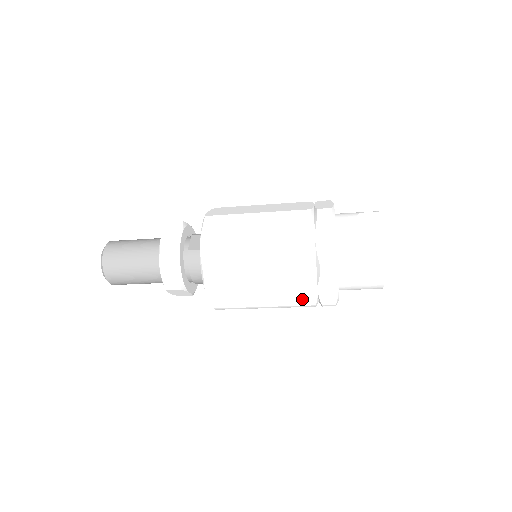
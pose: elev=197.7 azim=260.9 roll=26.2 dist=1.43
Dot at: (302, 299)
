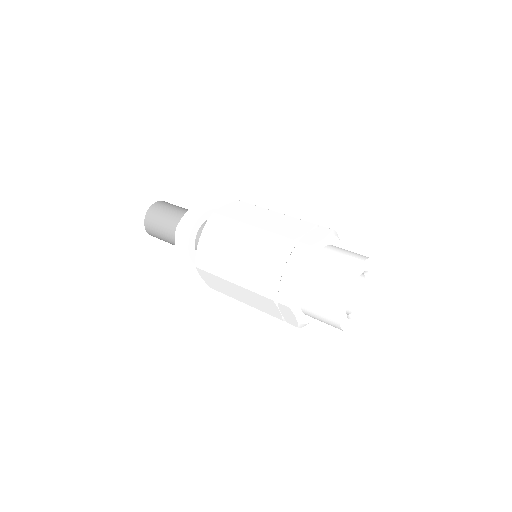
Dot at: (271, 312)
